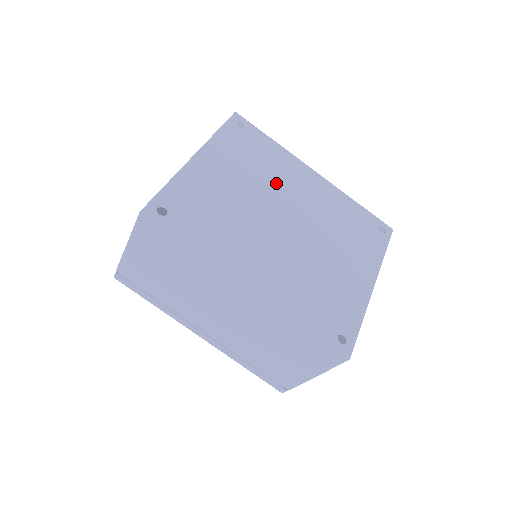
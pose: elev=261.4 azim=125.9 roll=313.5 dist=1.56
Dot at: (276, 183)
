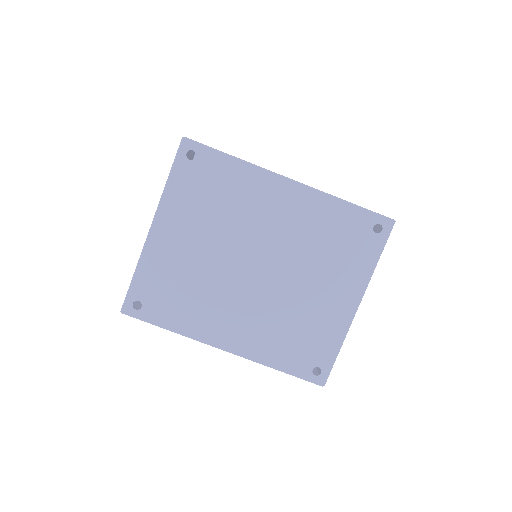
Dot at: (241, 222)
